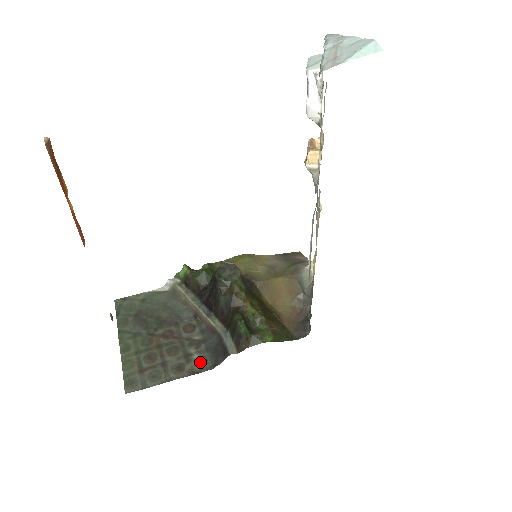
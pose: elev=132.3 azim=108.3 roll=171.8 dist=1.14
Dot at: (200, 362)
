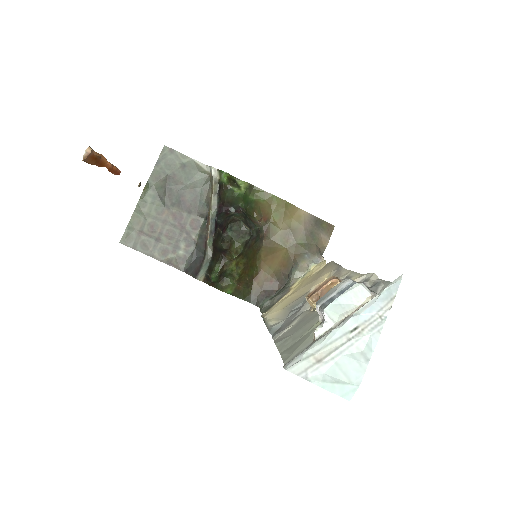
Dot at: (180, 259)
